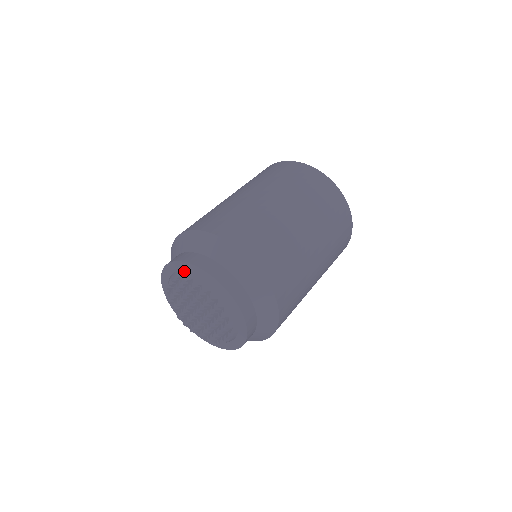
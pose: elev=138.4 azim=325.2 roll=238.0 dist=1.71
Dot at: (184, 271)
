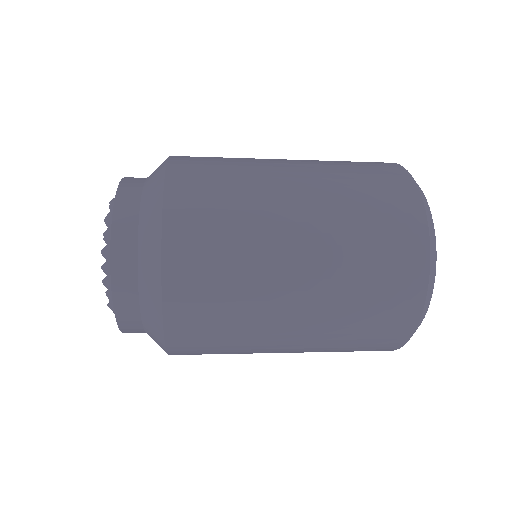
Dot at: occluded
